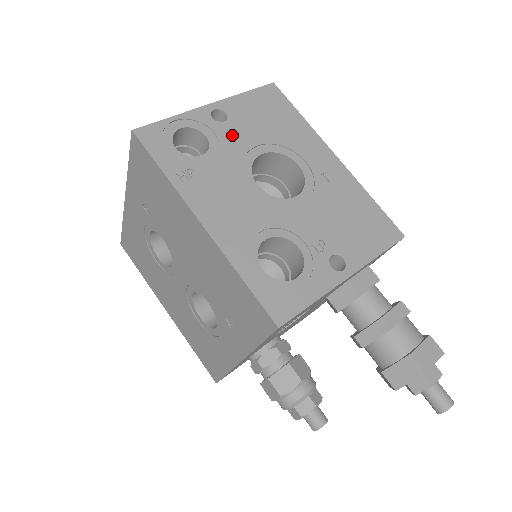
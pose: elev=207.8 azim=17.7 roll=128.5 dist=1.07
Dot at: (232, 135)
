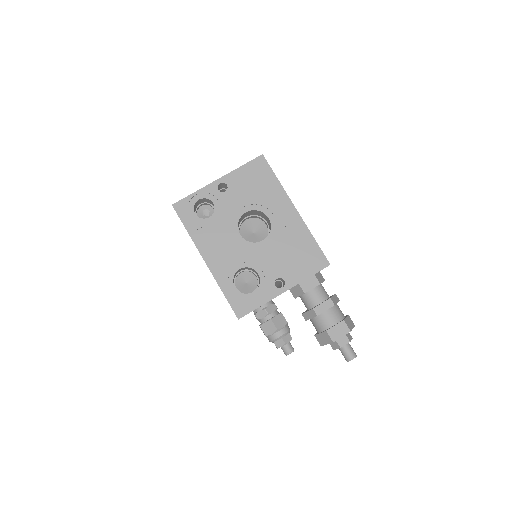
Dot at: (229, 201)
